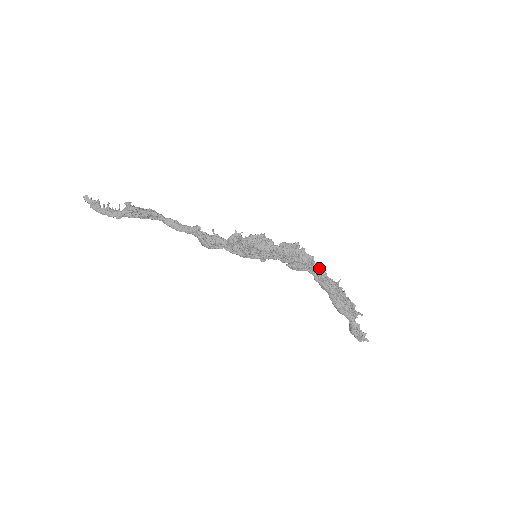
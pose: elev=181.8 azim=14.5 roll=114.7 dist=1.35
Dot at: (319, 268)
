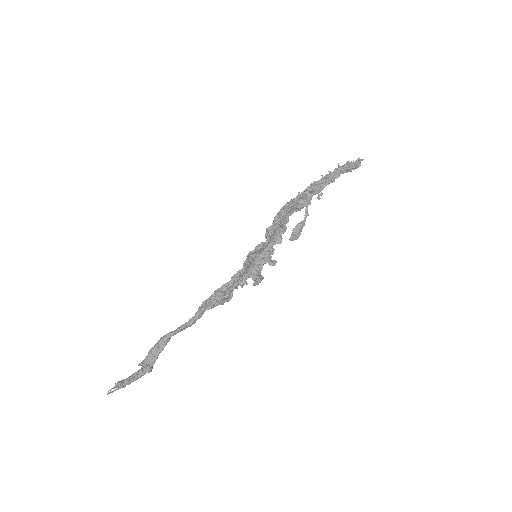
Dot at: (309, 204)
